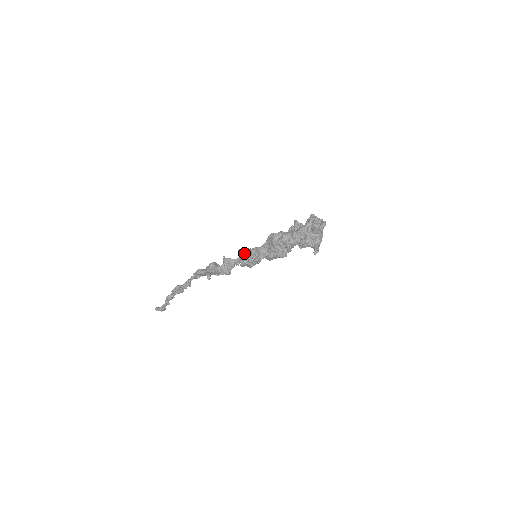
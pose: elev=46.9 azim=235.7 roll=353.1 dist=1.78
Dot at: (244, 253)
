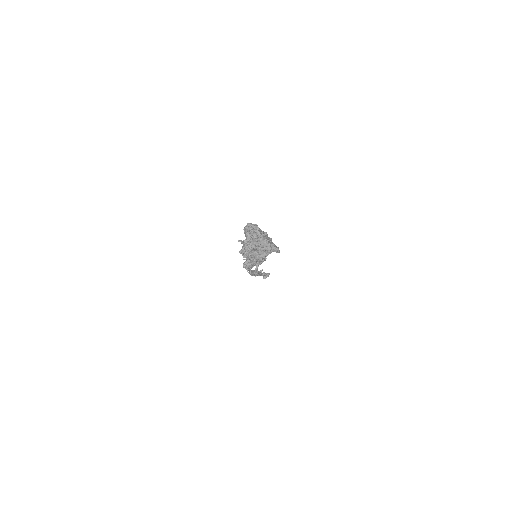
Dot at: occluded
